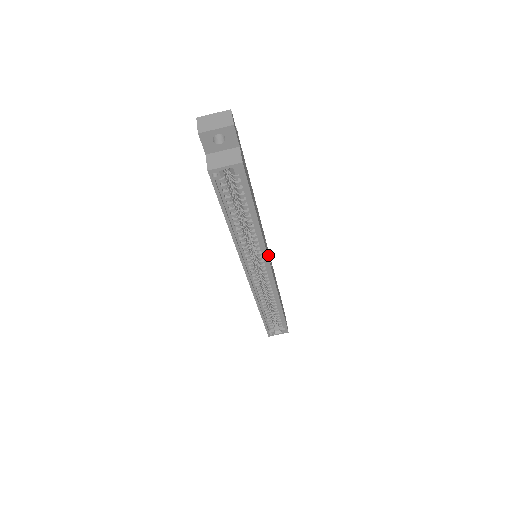
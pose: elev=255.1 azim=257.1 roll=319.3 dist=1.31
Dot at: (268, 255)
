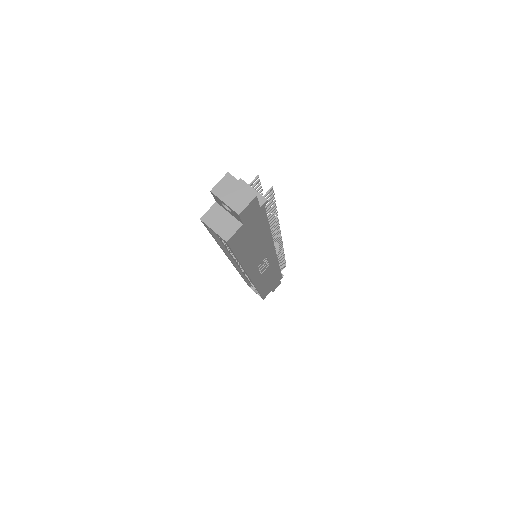
Dot at: occluded
